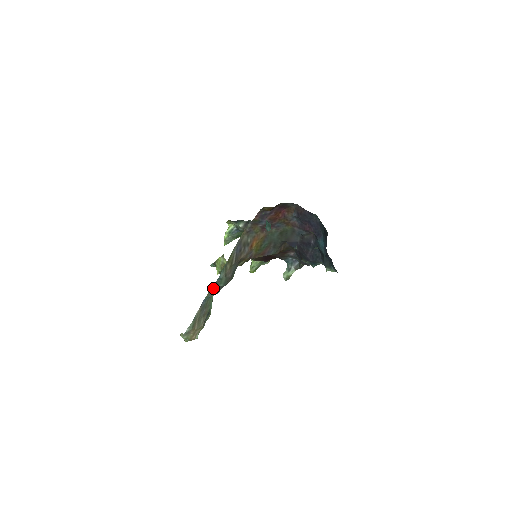
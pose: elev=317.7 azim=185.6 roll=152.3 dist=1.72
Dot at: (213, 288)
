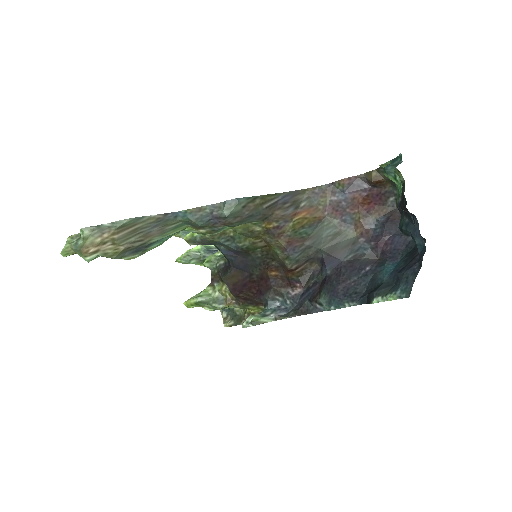
Dot at: (209, 208)
